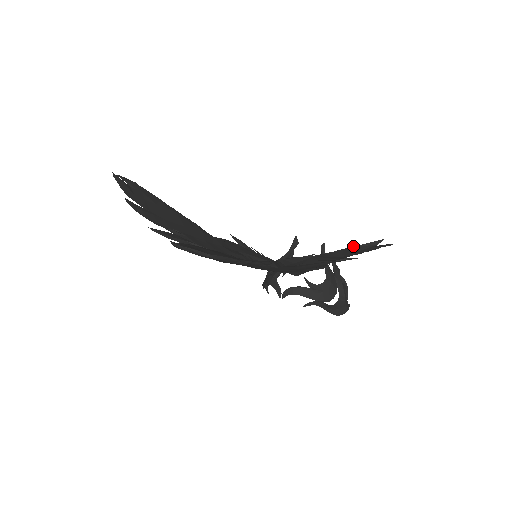
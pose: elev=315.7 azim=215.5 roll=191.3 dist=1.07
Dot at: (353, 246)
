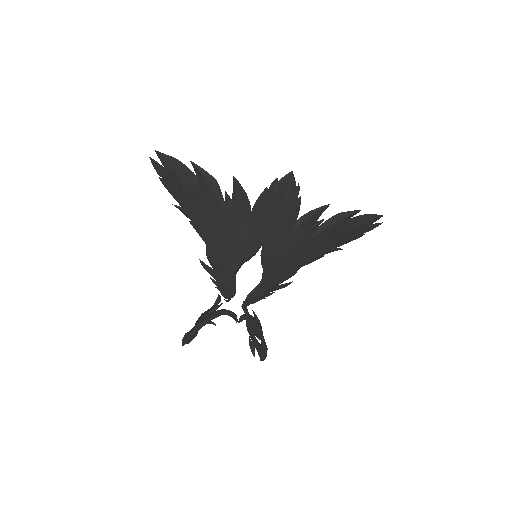
Dot at: (374, 214)
